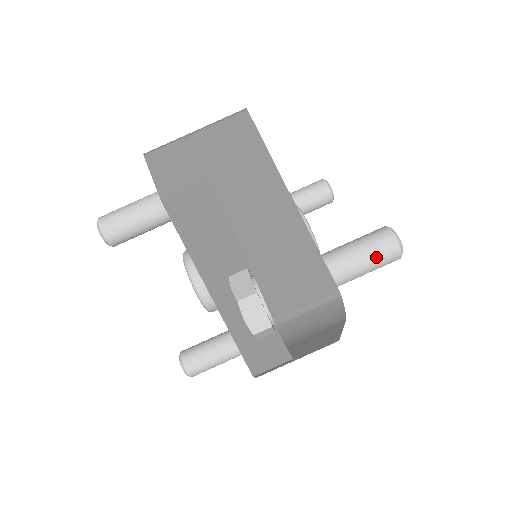
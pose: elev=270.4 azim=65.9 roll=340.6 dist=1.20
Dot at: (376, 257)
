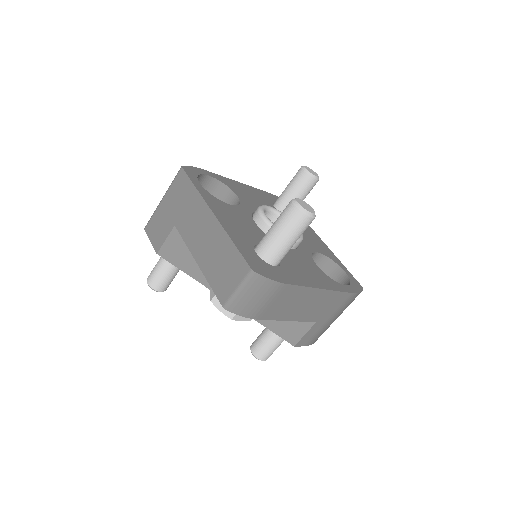
Dot at: (288, 227)
